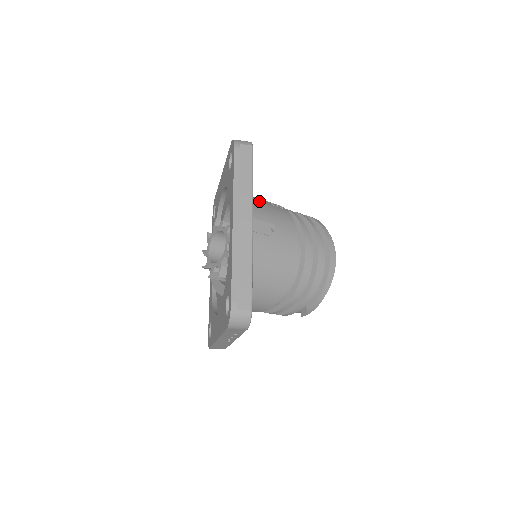
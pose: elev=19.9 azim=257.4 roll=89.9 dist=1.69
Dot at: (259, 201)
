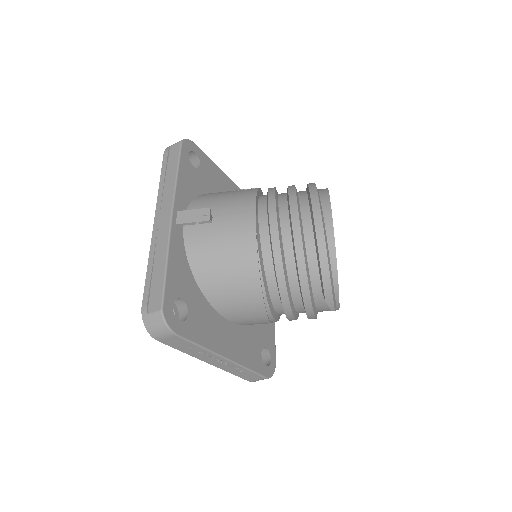
Dot at: (216, 193)
